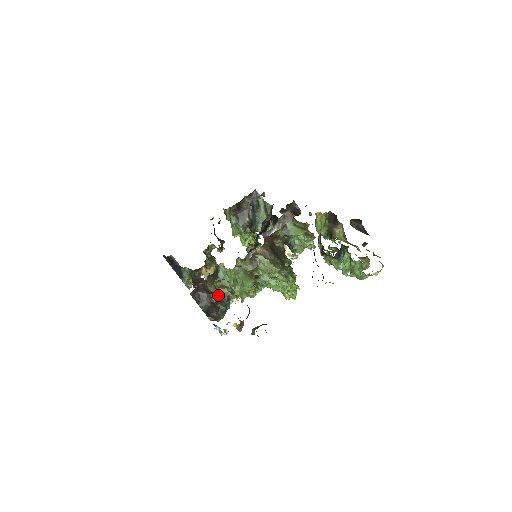
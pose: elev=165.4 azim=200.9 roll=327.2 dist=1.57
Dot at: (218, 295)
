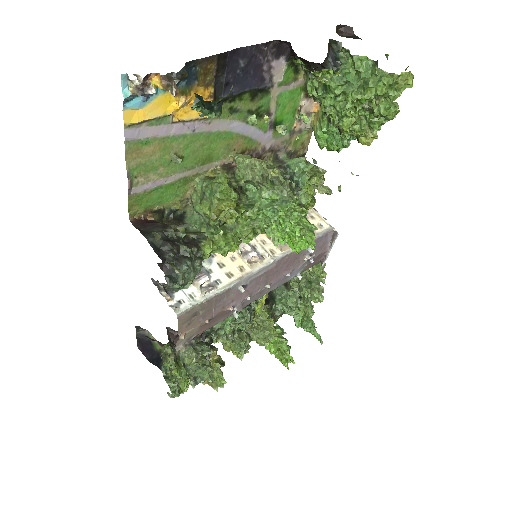
Dot at: (178, 232)
